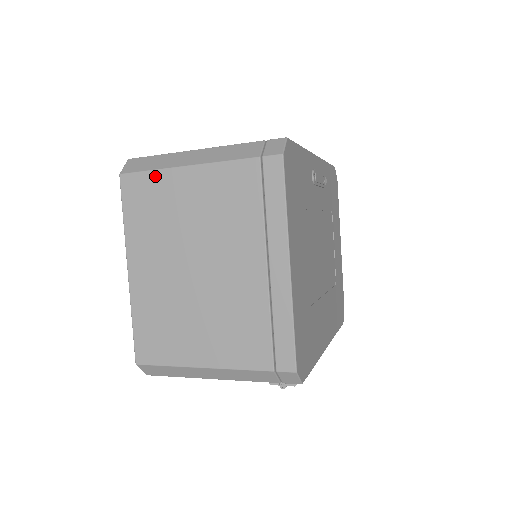
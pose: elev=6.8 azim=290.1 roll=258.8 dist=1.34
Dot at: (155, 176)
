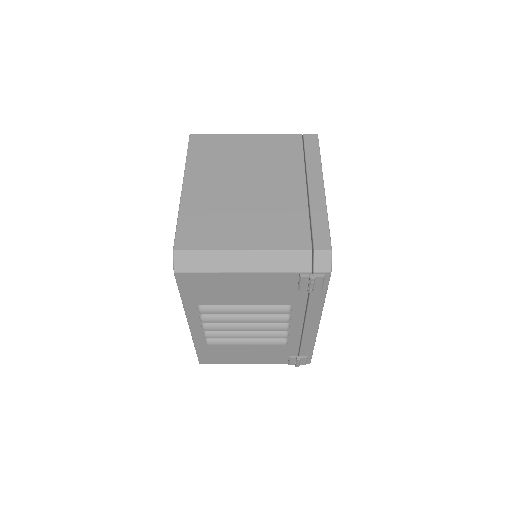
Dot at: (220, 137)
